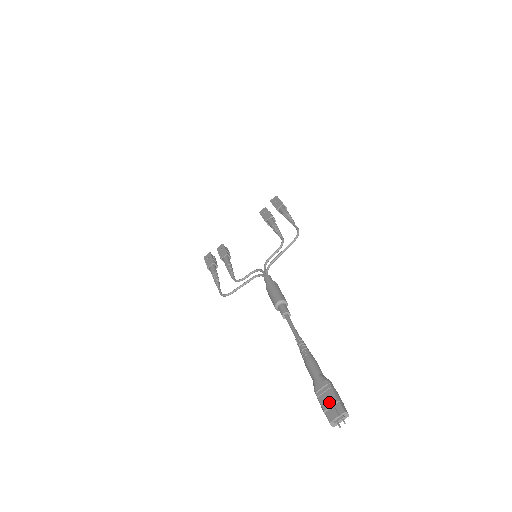
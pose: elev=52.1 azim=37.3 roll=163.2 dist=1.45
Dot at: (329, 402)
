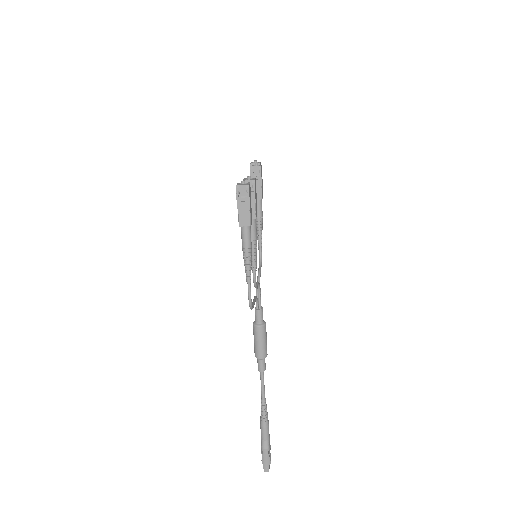
Dot at: occluded
